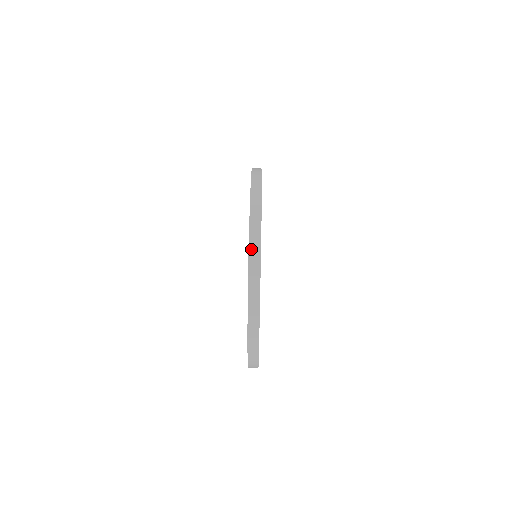
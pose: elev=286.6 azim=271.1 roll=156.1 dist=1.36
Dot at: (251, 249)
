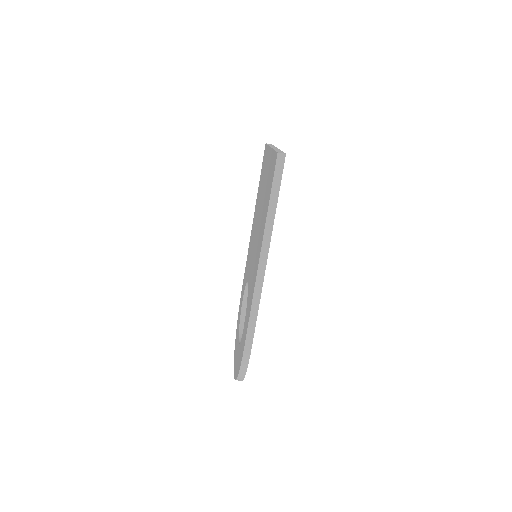
Dot at: occluded
